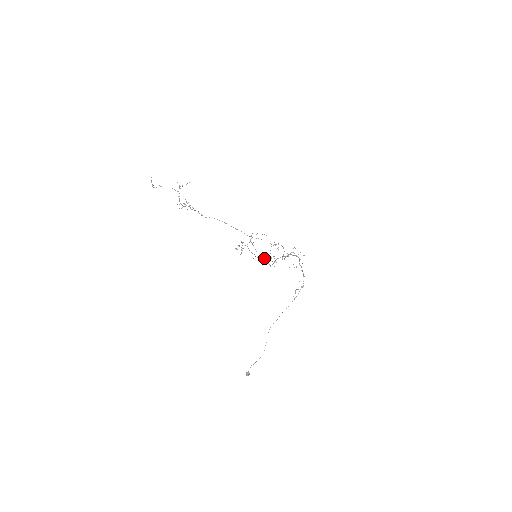
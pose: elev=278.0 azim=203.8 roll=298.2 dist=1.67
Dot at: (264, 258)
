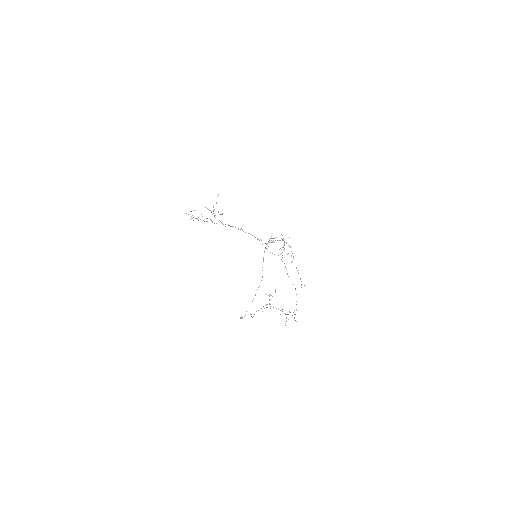
Dot at: occluded
